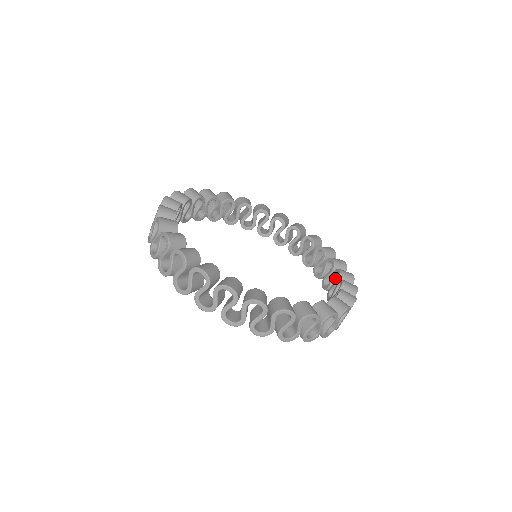
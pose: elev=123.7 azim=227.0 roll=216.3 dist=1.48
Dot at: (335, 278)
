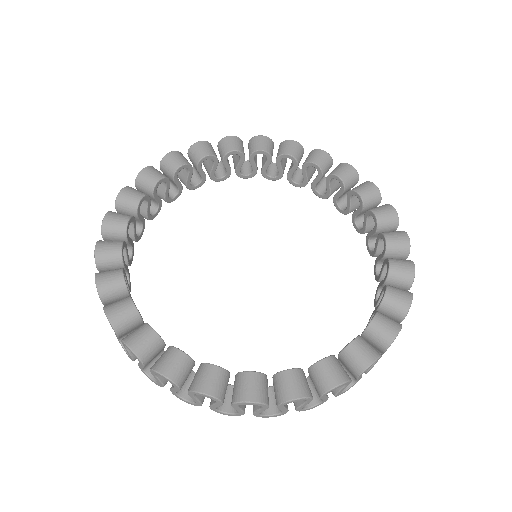
Dot at: (382, 243)
